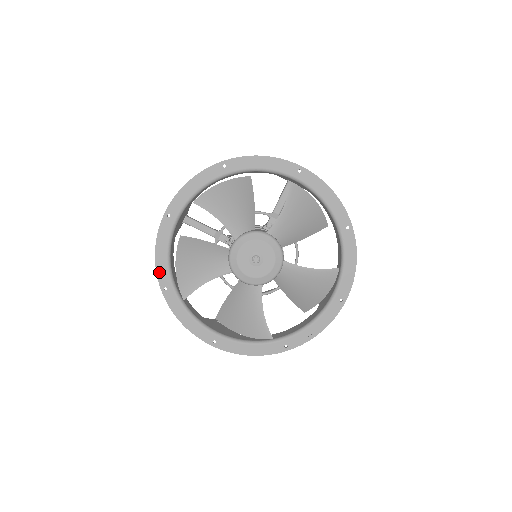
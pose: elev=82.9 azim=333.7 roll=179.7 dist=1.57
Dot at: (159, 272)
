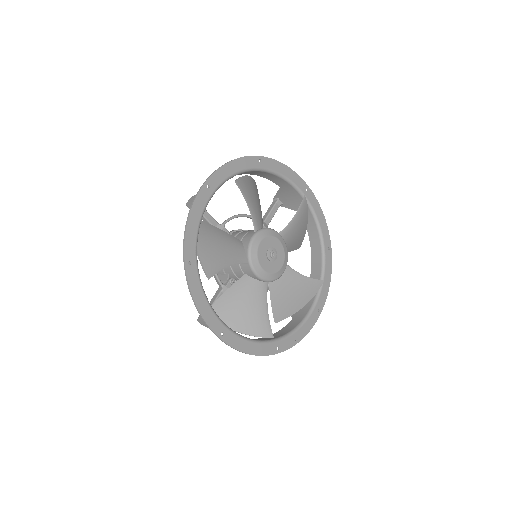
Dot at: (187, 242)
